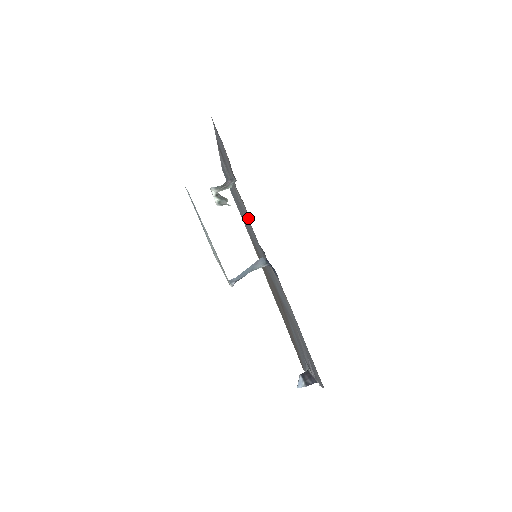
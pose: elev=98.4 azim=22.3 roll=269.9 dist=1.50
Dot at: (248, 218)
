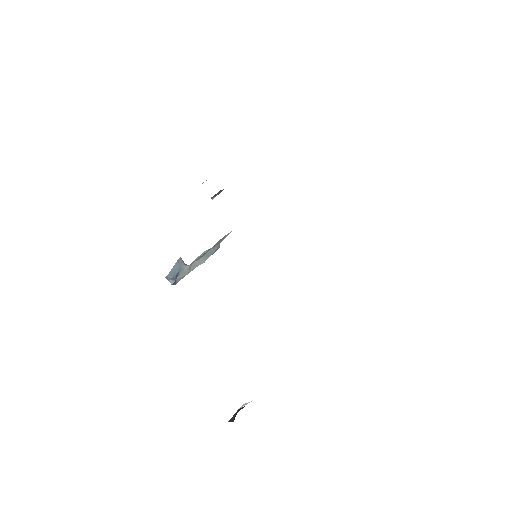
Dot at: occluded
